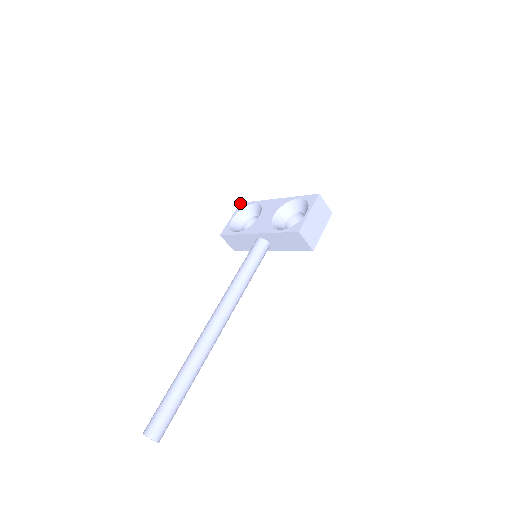
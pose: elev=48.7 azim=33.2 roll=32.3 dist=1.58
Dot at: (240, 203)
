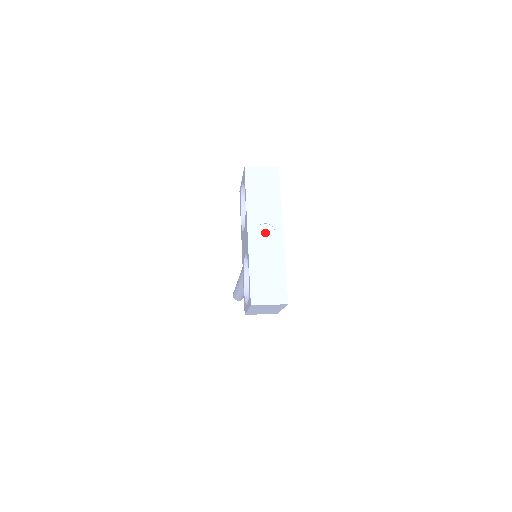
Dot at: (244, 167)
